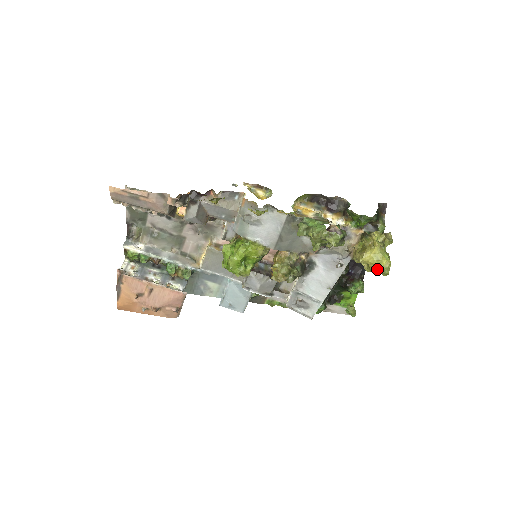
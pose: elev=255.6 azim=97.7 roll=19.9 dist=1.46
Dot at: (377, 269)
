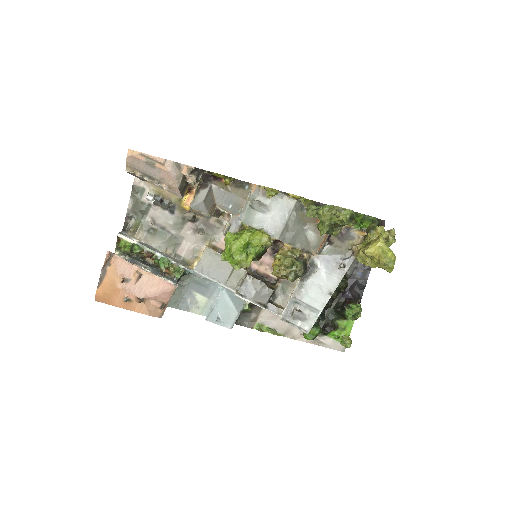
Dot at: (383, 258)
